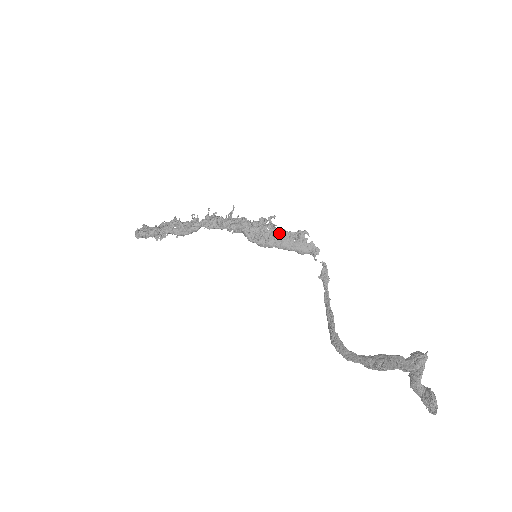
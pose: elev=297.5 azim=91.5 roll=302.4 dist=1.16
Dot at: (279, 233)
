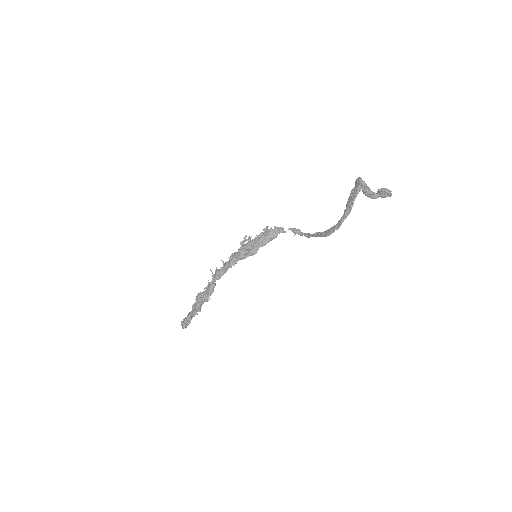
Dot at: (256, 239)
